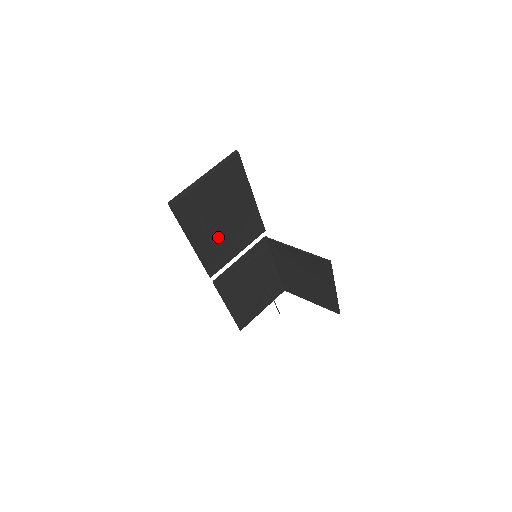
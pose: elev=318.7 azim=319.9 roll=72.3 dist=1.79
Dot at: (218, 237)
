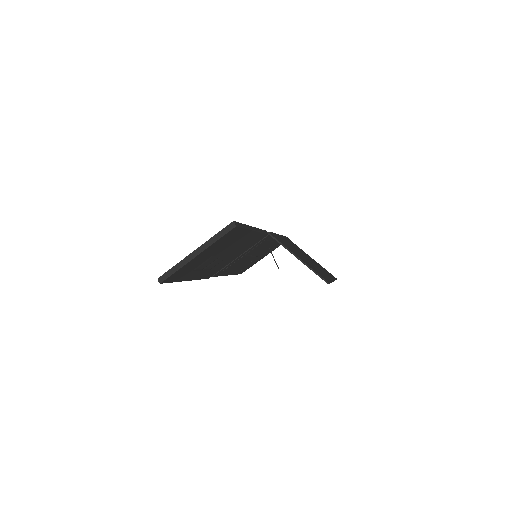
Dot at: (215, 264)
